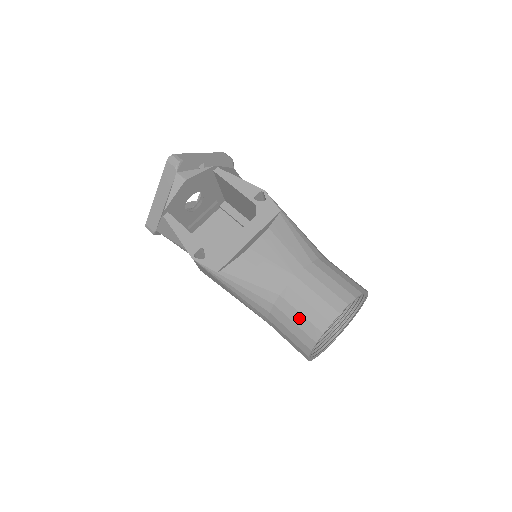
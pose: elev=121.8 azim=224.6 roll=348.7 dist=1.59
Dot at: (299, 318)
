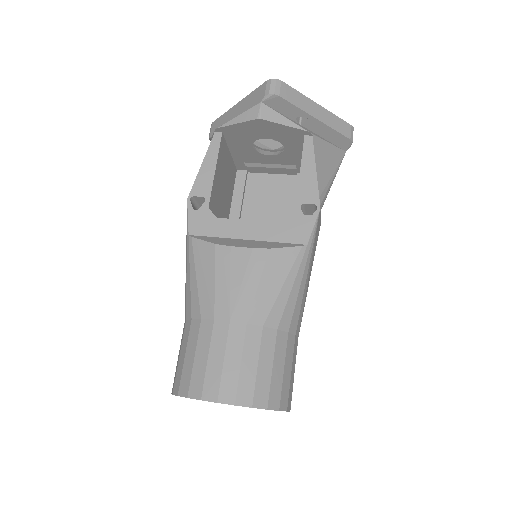
Dot at: (190, 358)
